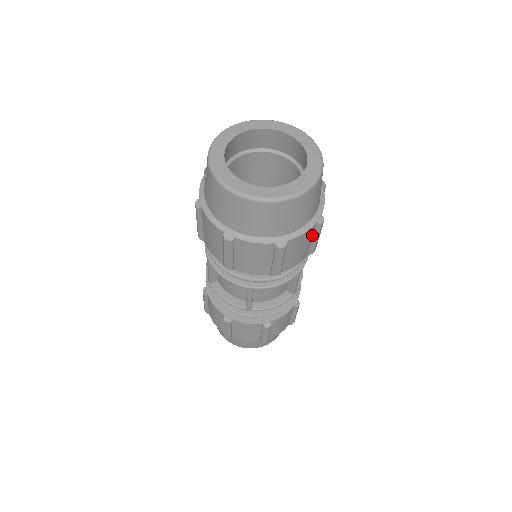
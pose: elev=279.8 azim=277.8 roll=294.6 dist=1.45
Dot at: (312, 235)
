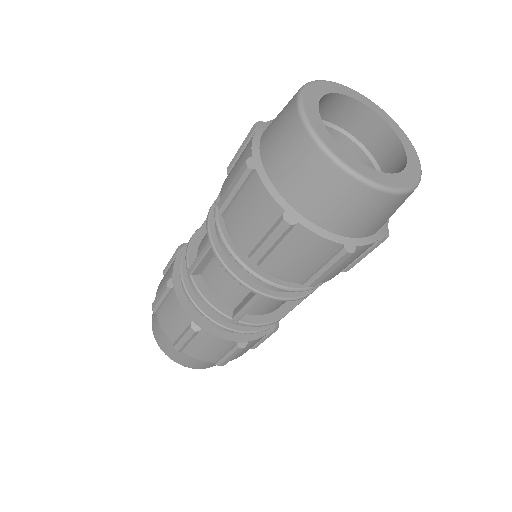
Dot at: occluded
